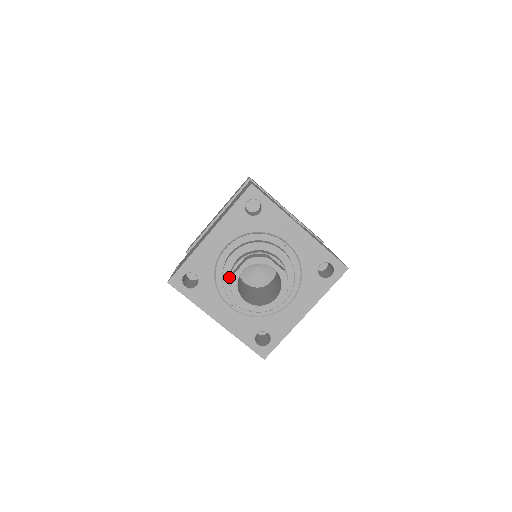
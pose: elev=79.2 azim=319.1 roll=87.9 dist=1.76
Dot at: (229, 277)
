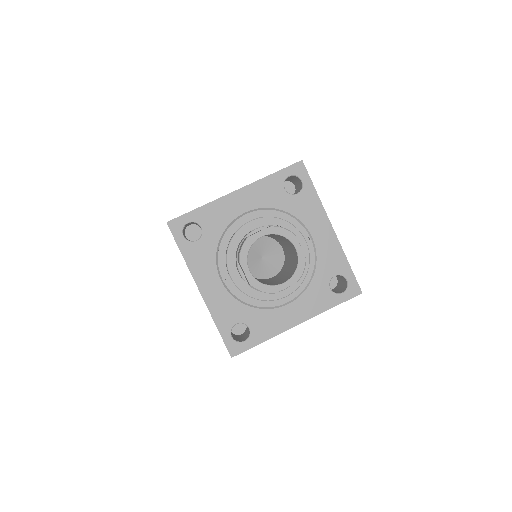
Dot at: (238, 244)
